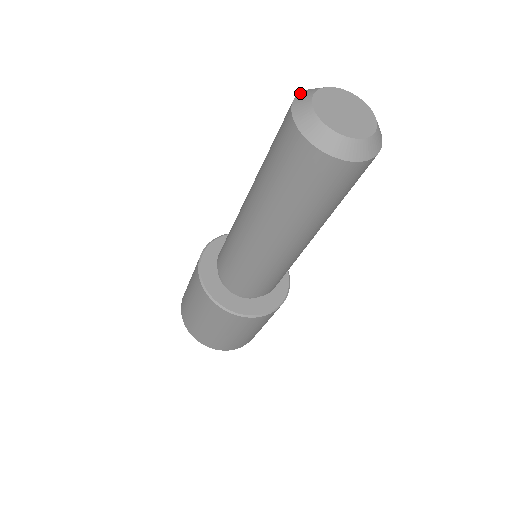
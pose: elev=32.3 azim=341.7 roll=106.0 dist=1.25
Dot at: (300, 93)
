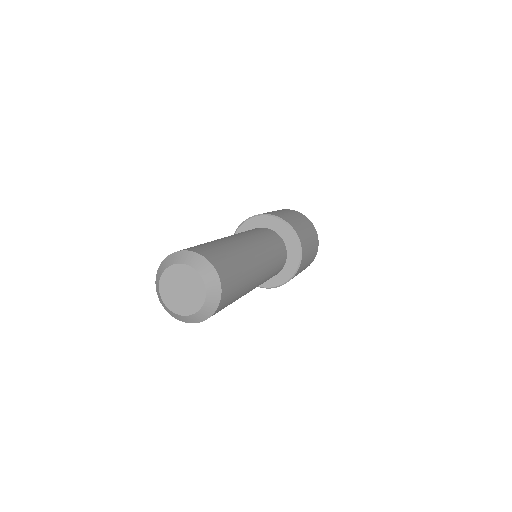
Dot at: (168, 256)
